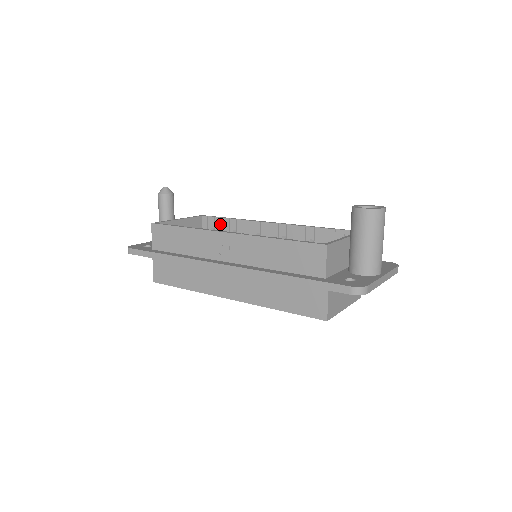
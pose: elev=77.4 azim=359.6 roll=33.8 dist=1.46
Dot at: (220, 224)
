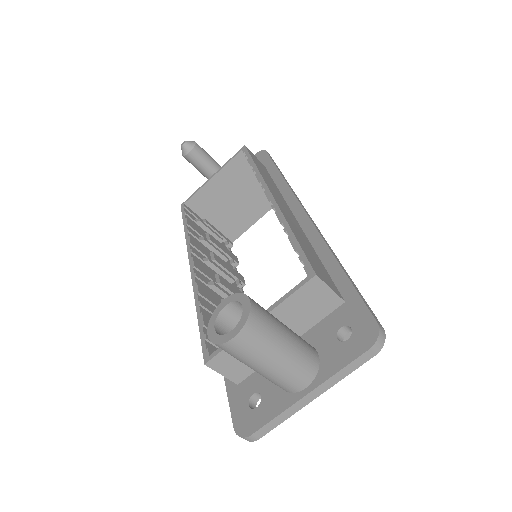
Dot at: occluded
